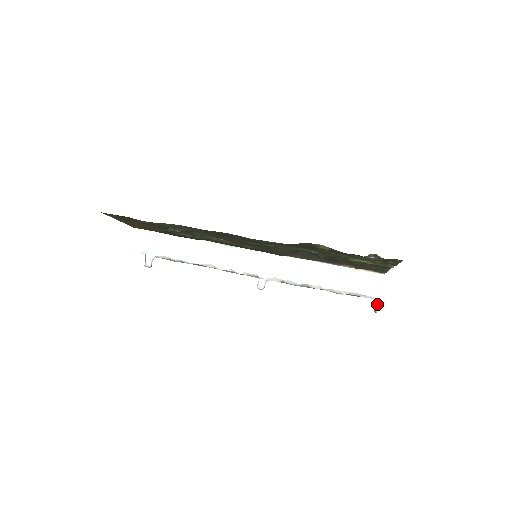
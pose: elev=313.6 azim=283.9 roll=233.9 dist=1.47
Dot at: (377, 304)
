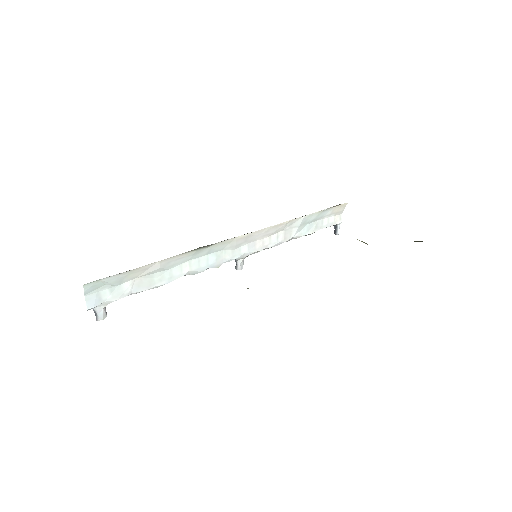
Dot at: (338, 228)
